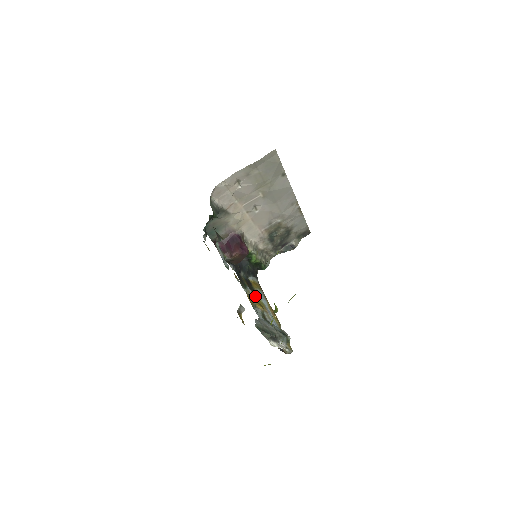
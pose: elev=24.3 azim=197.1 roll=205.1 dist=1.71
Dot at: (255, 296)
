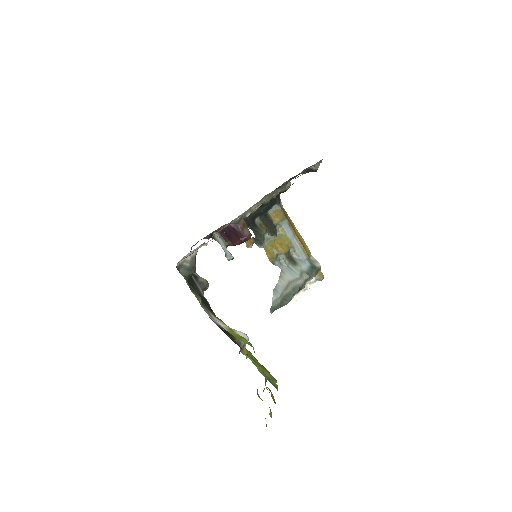
Dot at: (278, 233)
